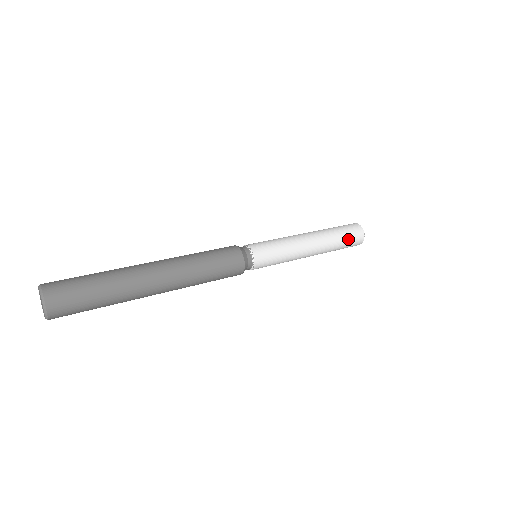
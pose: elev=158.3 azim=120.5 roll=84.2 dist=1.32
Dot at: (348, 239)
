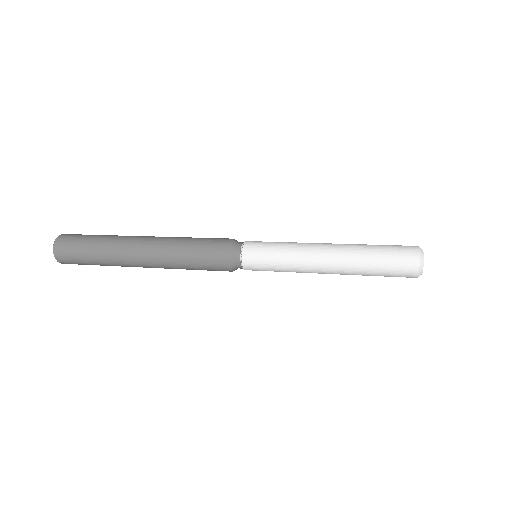
Dot at: (387, 273)
